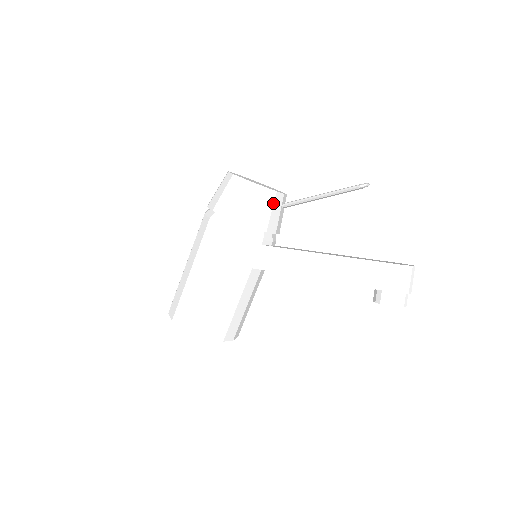
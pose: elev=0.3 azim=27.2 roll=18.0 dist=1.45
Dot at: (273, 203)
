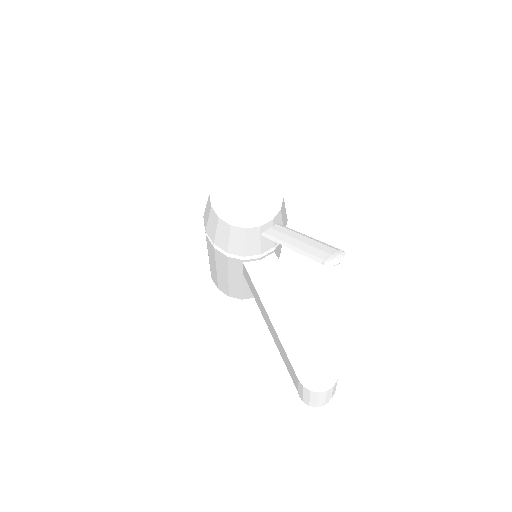
Dot at: (244, 237)
